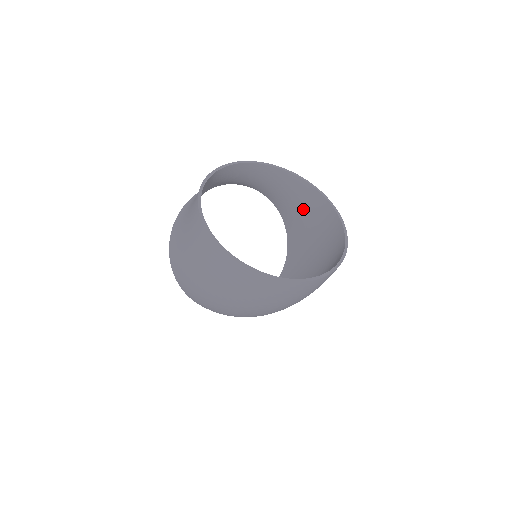
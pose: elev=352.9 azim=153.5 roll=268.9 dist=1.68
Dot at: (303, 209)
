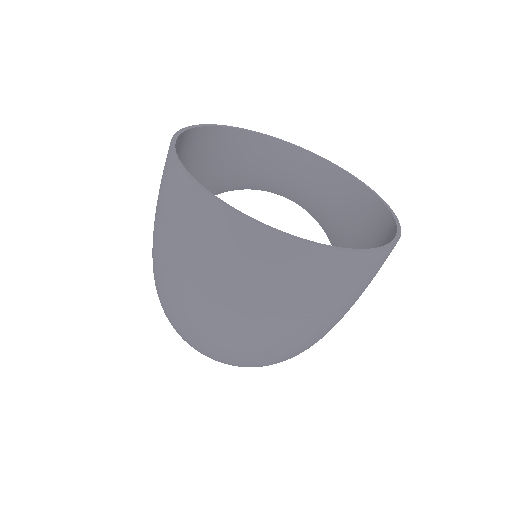
Dot at: (359, 238)
